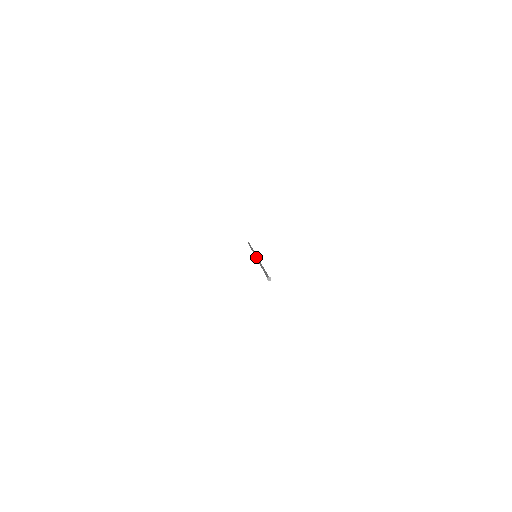
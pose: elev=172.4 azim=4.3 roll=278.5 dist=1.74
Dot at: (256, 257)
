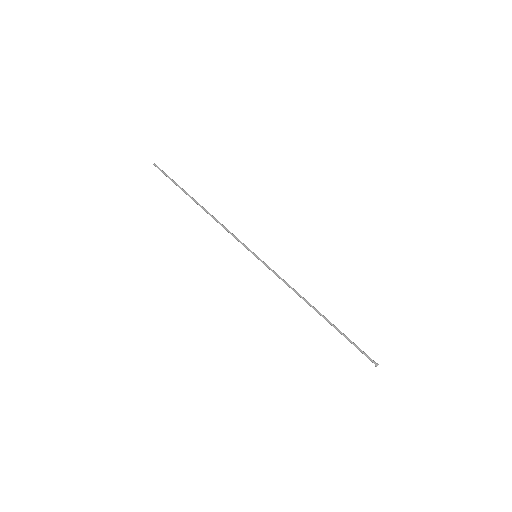
Dot at: occluded
